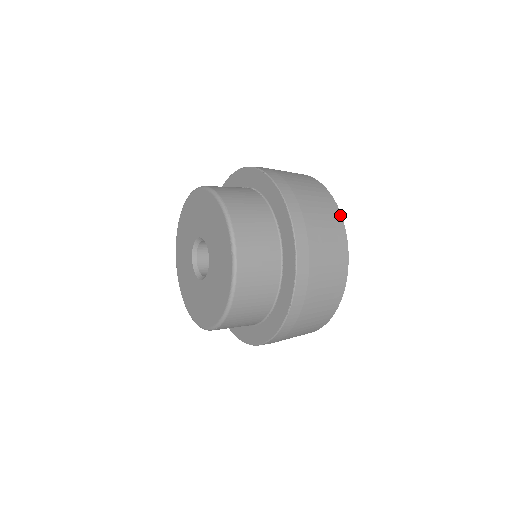
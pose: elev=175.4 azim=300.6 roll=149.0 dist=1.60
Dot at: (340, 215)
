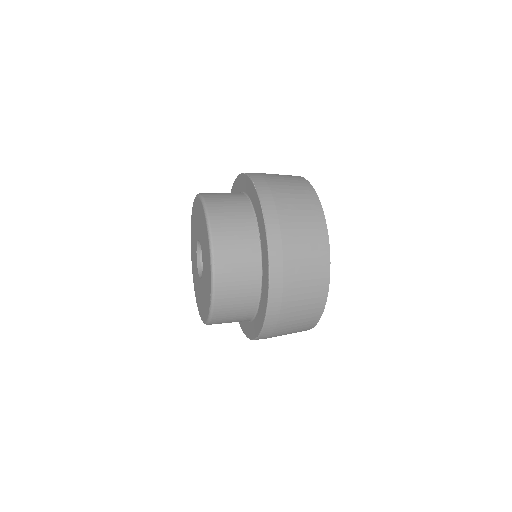
Dot at: (328, 278)
